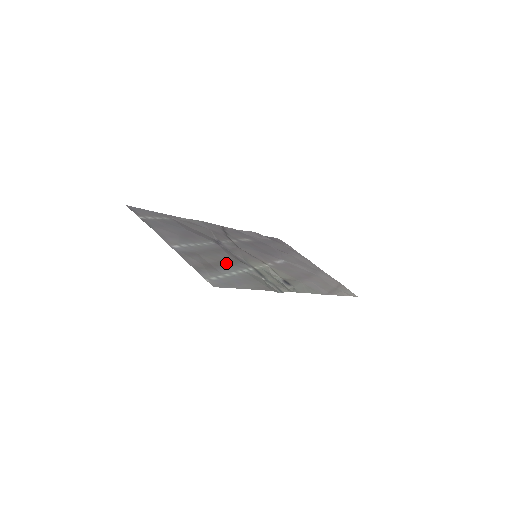
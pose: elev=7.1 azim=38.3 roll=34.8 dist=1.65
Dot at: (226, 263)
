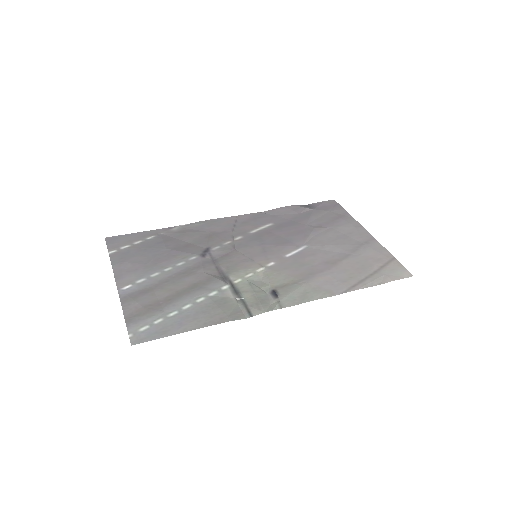
Dot at: (187, 291)
